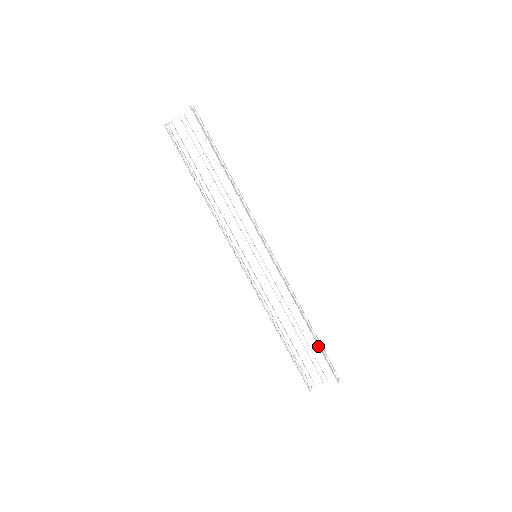
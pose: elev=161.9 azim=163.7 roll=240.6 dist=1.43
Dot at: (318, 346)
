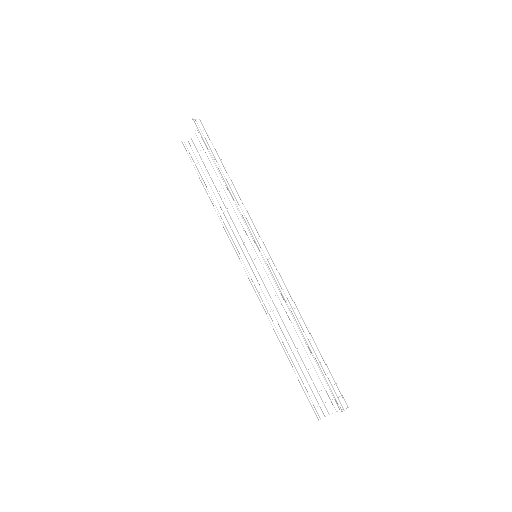
Dot at: occluded
